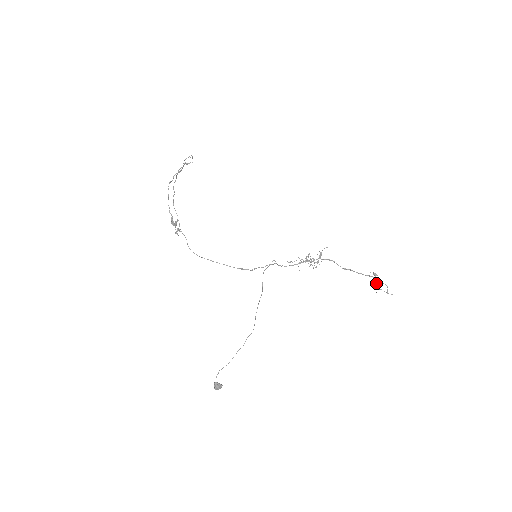
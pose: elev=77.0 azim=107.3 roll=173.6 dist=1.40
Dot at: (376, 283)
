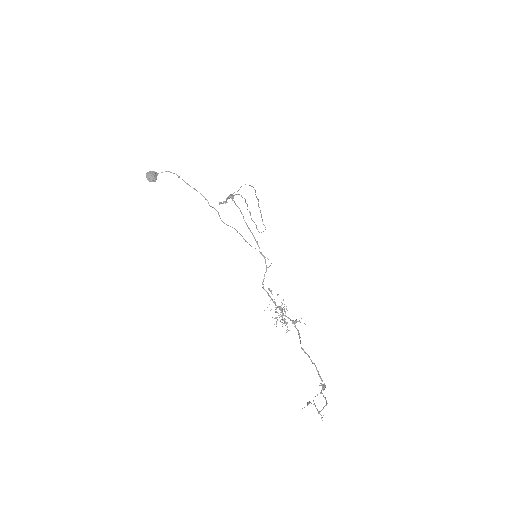
Dot at: (317, 394)
